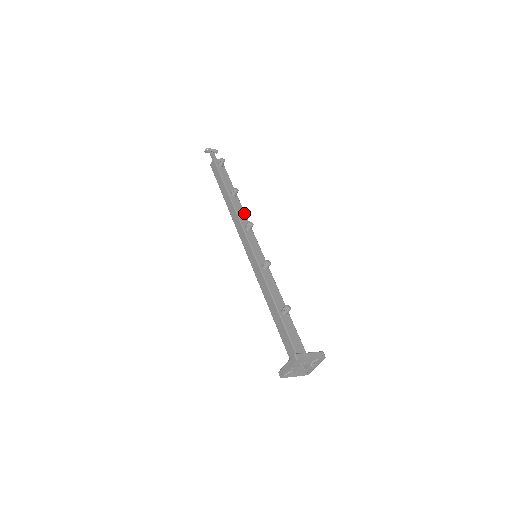
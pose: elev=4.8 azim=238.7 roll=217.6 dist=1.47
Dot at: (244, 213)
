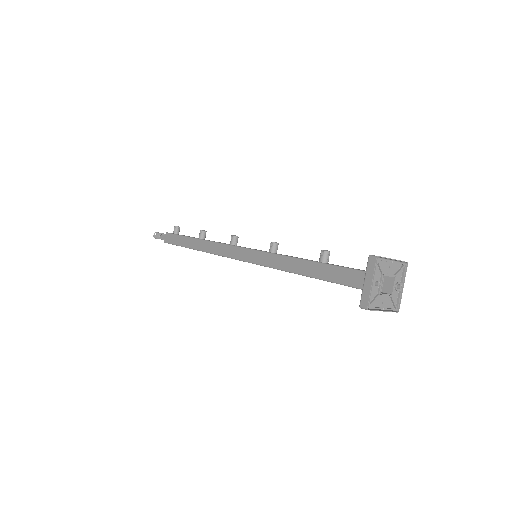
Dot at: occluded
